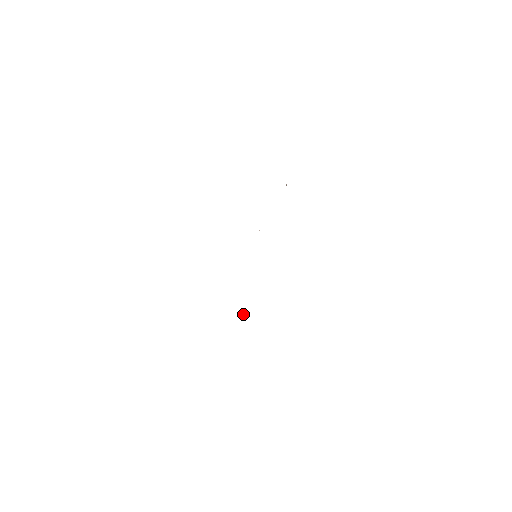
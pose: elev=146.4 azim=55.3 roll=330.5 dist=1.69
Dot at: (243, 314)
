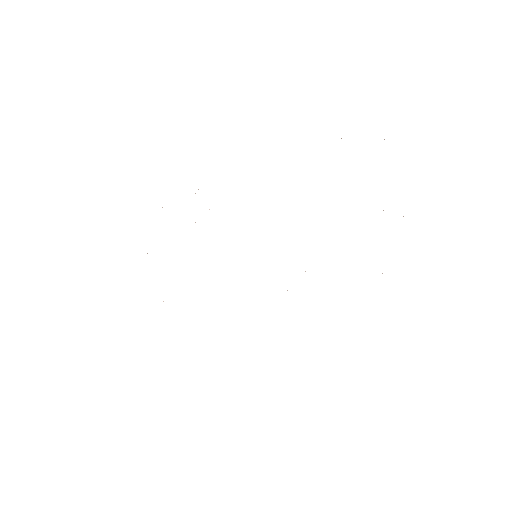
Dot at: occluded
